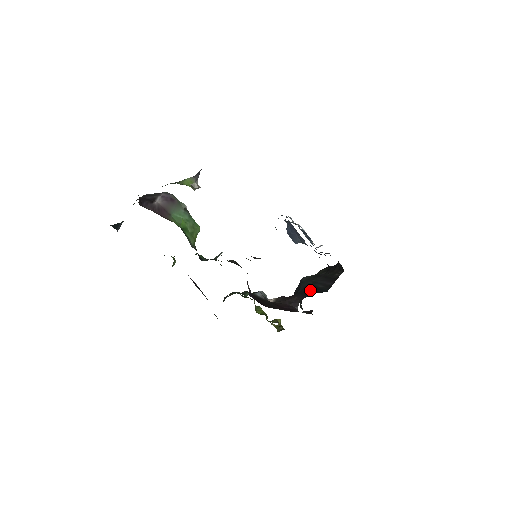
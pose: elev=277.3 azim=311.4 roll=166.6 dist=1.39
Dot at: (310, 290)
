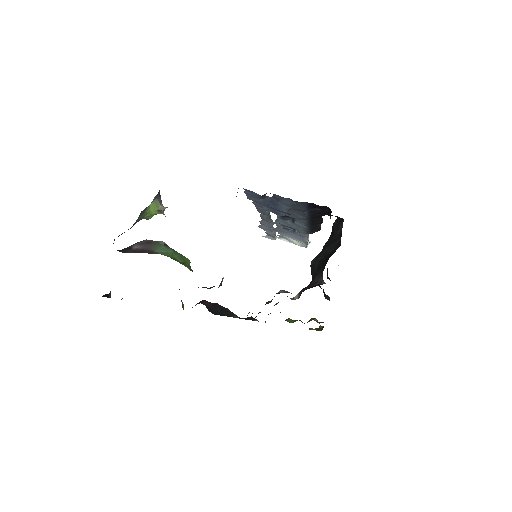
Dot at: (324, 260)
